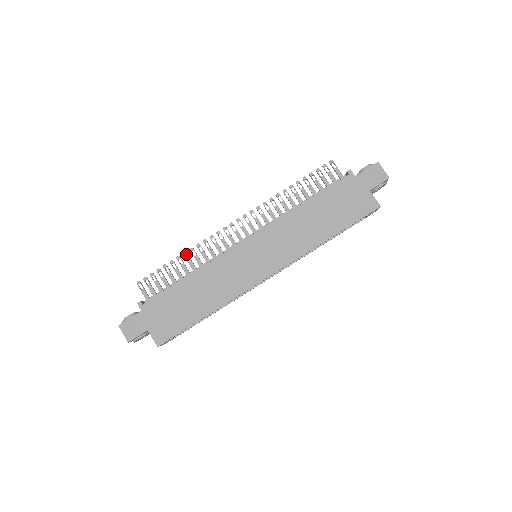
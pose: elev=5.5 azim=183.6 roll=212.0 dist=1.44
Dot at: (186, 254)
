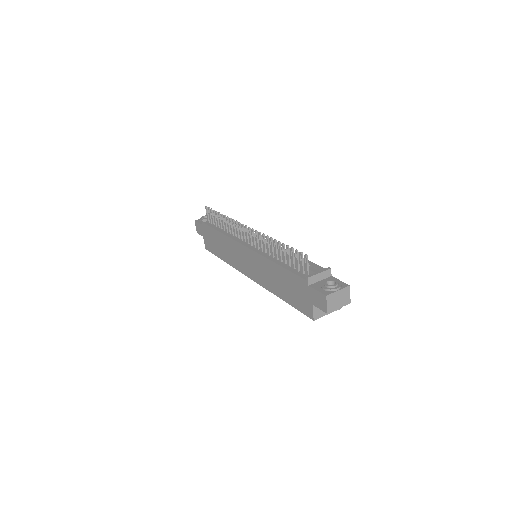
Dot at: (224, 217)
